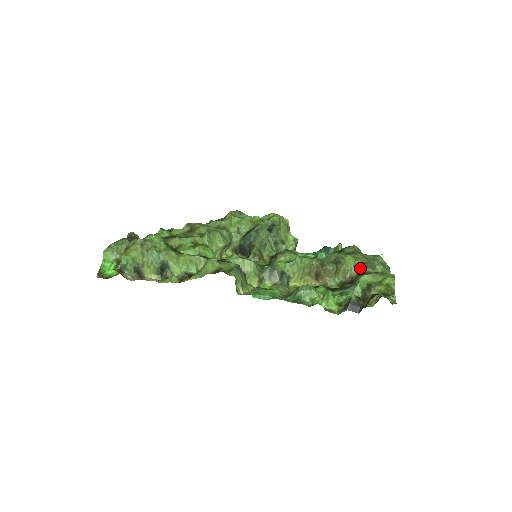
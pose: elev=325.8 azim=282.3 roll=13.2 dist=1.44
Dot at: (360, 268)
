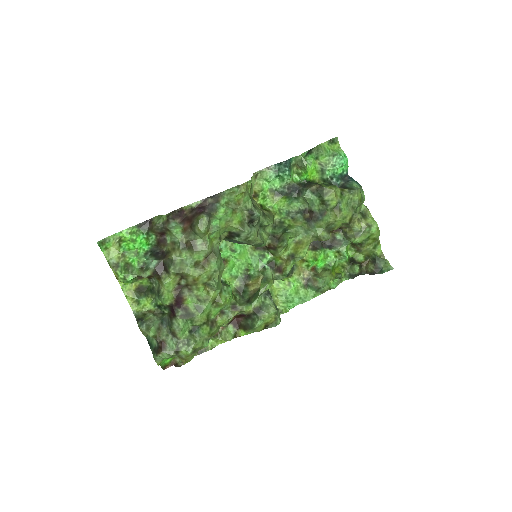
Dot at: (349, 226)
